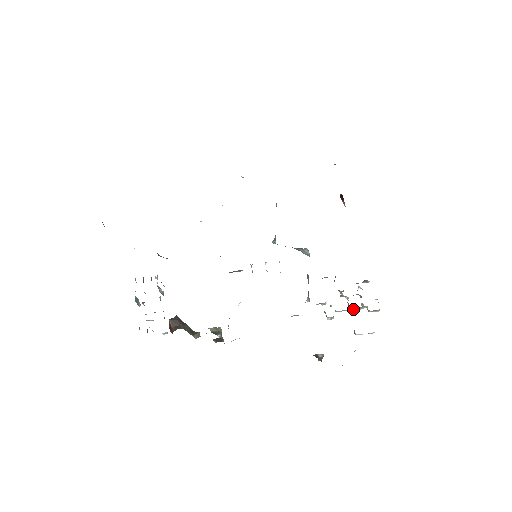
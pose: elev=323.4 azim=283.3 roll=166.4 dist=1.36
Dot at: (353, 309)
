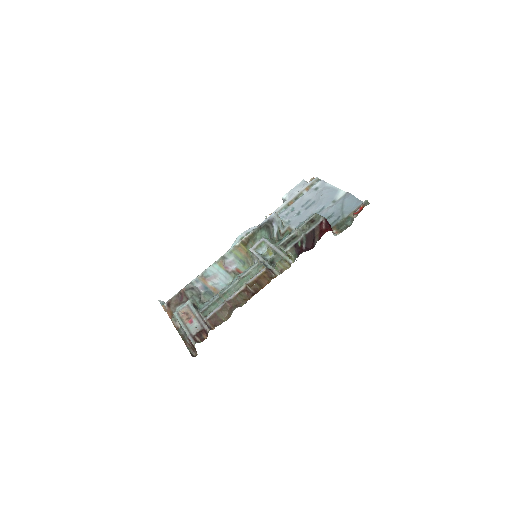
Dot at: occluded
